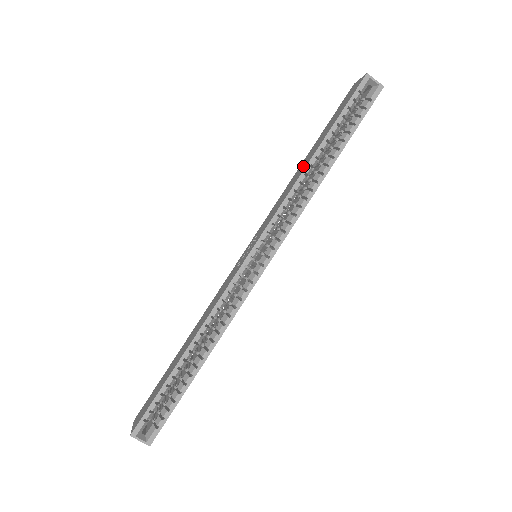
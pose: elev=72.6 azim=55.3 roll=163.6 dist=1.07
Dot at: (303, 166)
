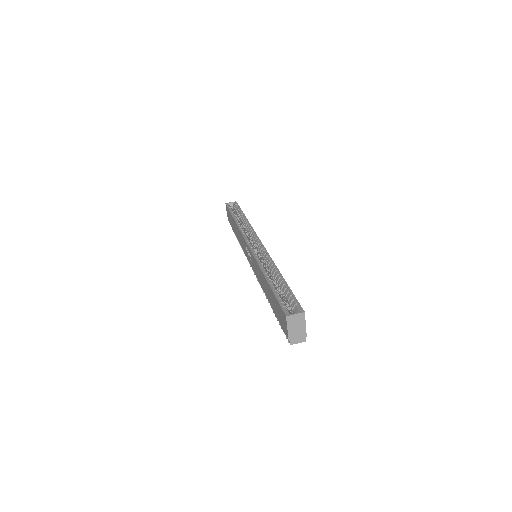
Dot at: (236, 229)
